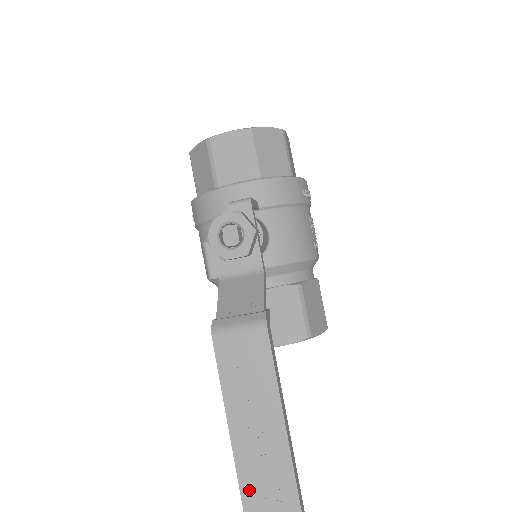
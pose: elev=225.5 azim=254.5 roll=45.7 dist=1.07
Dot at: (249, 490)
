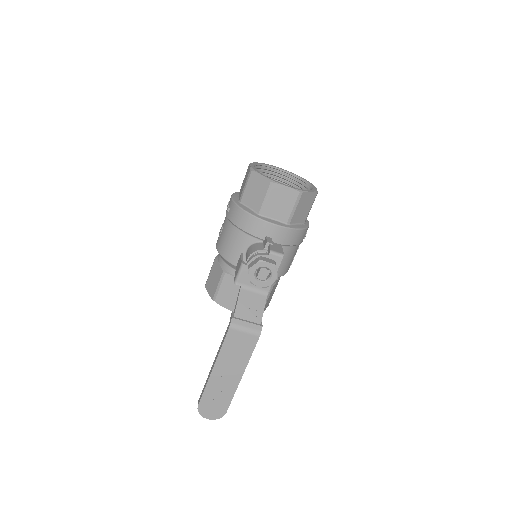
Dot at: (208, 394)
